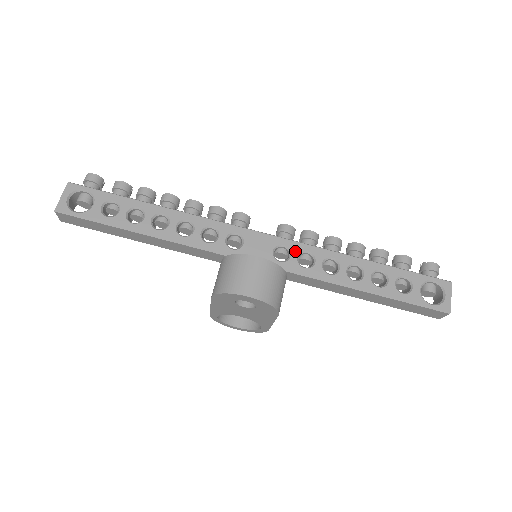
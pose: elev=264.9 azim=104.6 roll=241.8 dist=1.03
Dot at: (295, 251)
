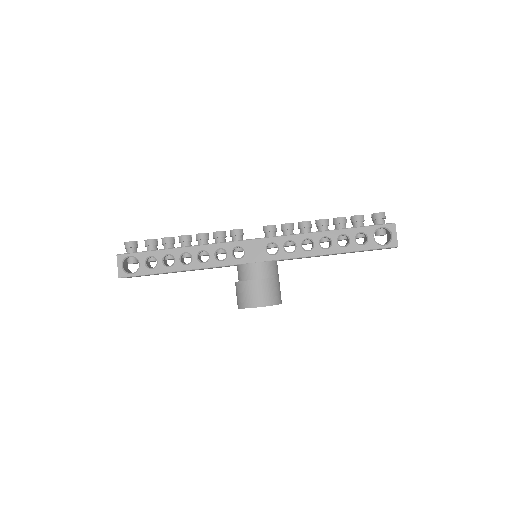
Dot at: (280, 244)
